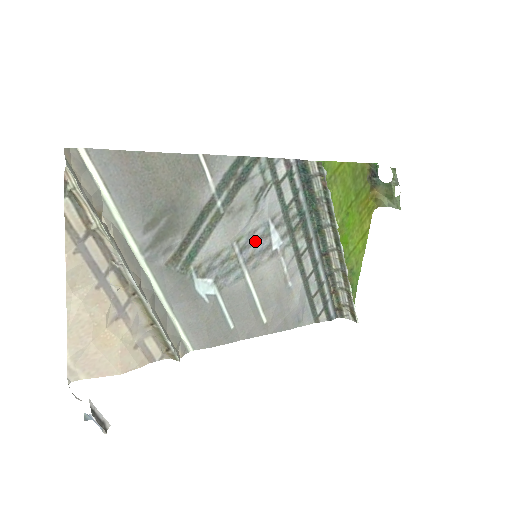
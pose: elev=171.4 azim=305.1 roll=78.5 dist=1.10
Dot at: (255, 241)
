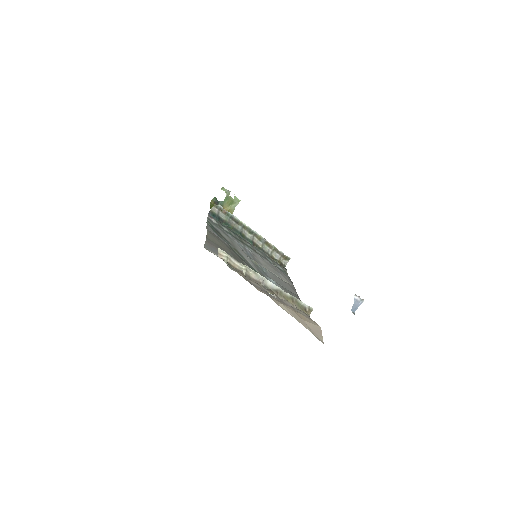
Dot at: (247, 253)
